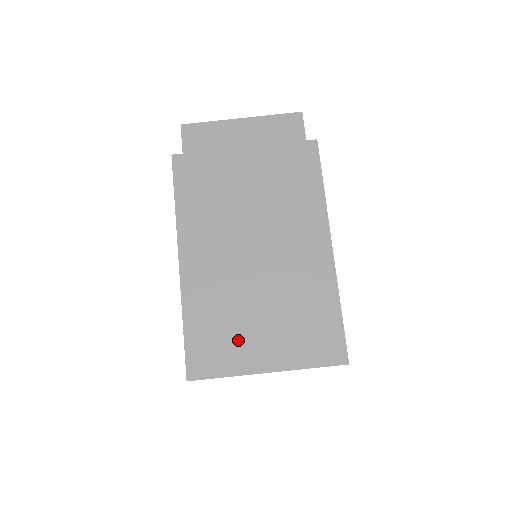
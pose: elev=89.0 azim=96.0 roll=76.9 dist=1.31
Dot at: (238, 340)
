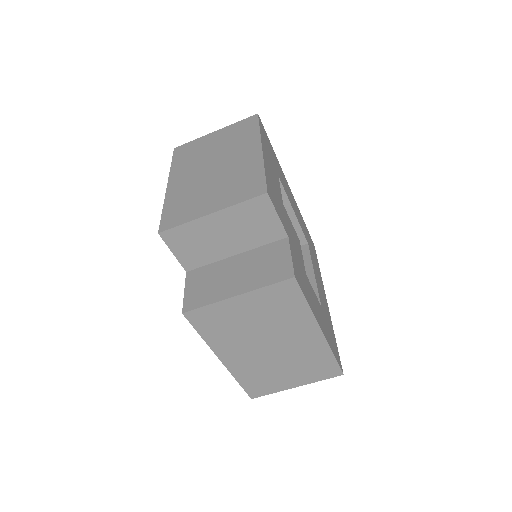
Dot at: (274, 381)
